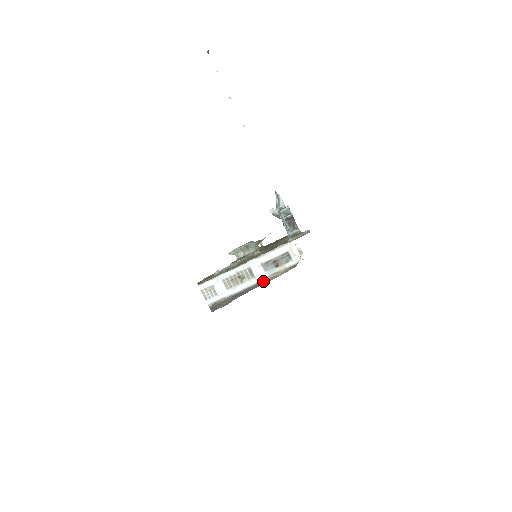
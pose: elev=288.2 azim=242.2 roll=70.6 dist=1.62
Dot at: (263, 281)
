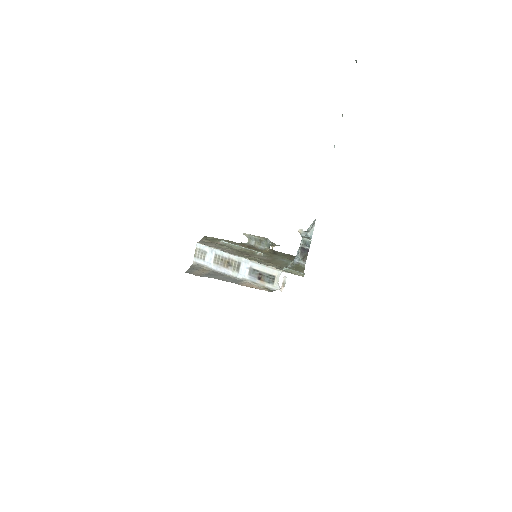
Dot at: (241, 280)
